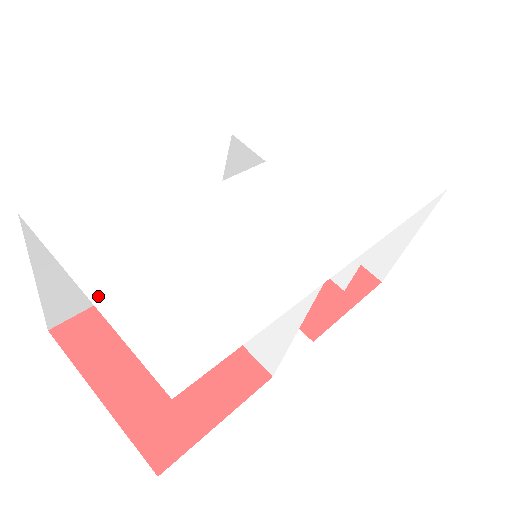
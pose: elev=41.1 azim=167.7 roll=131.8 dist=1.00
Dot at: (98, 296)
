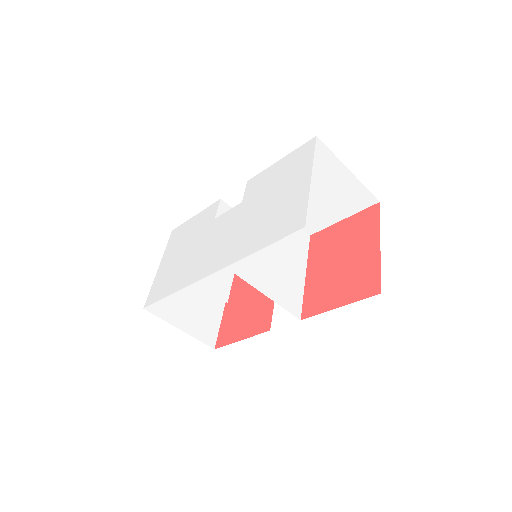
Dot at: (160, 268)
